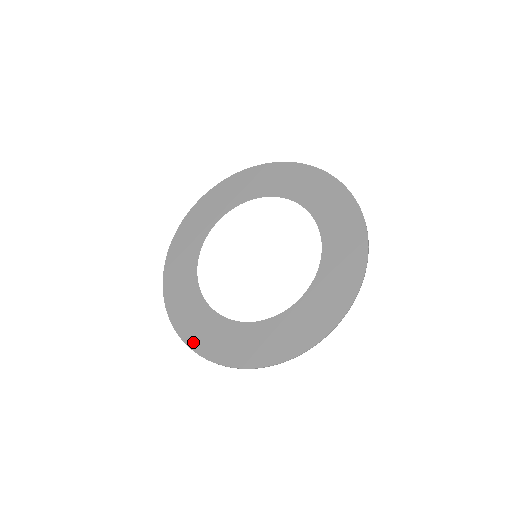
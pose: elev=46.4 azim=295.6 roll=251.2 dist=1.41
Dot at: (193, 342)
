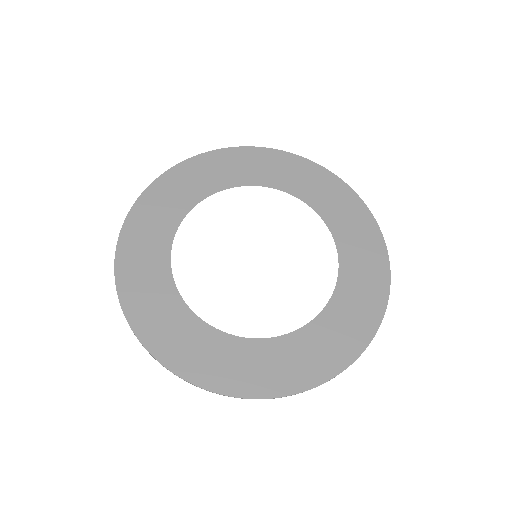
Dot at: (141, 326)
